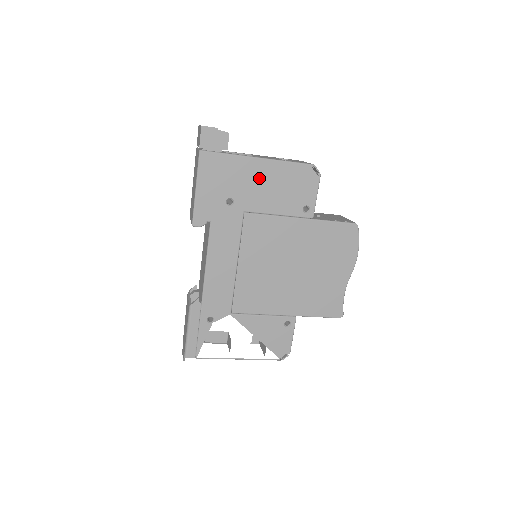
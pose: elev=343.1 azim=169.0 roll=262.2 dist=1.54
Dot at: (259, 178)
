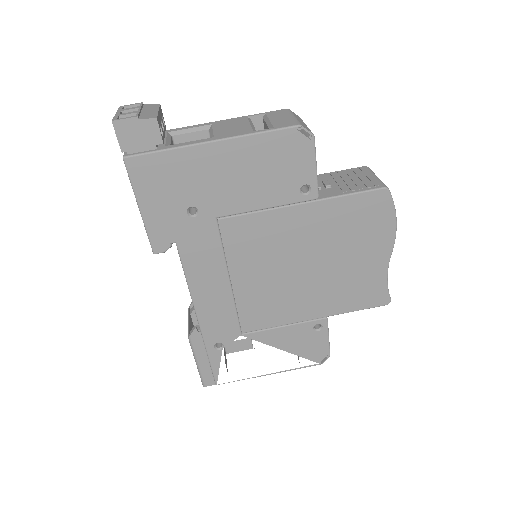
Dot at: (222, 169)
